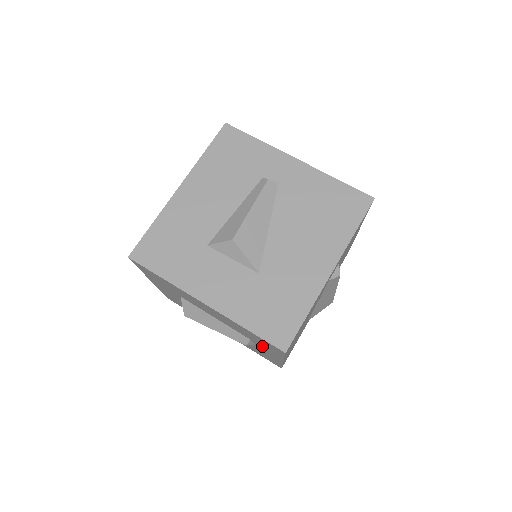
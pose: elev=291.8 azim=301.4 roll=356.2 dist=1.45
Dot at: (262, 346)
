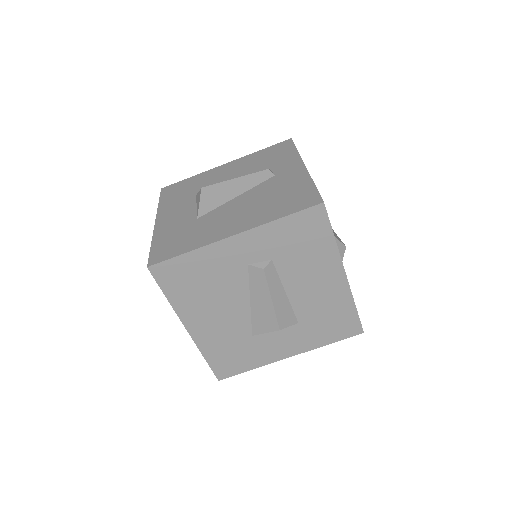
Dot at: occluded
